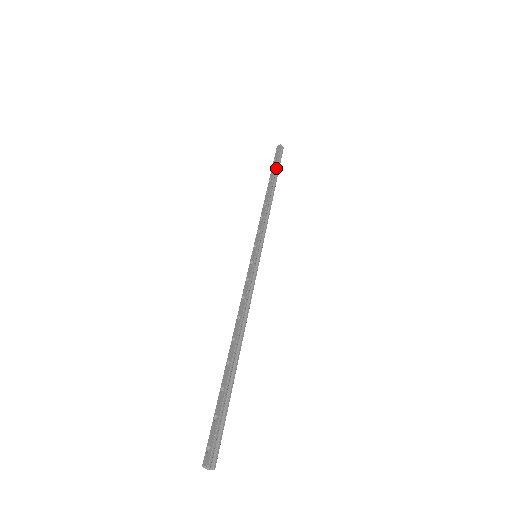
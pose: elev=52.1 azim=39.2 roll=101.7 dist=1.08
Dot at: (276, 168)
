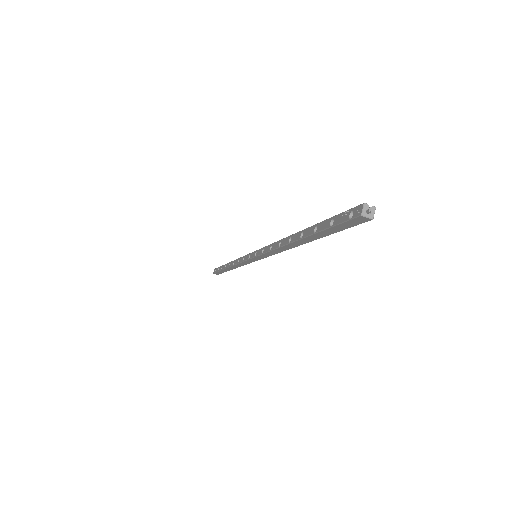
Dot at: occluded
